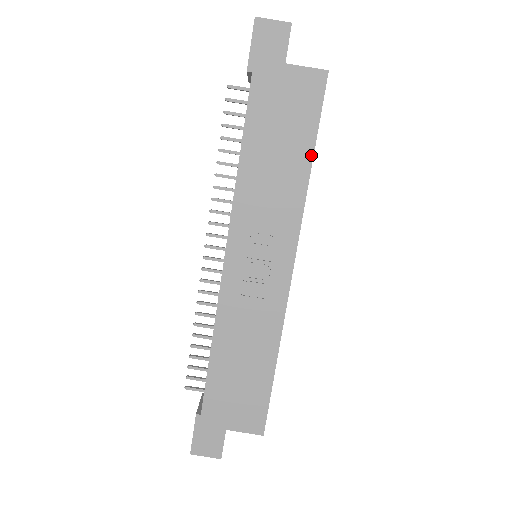
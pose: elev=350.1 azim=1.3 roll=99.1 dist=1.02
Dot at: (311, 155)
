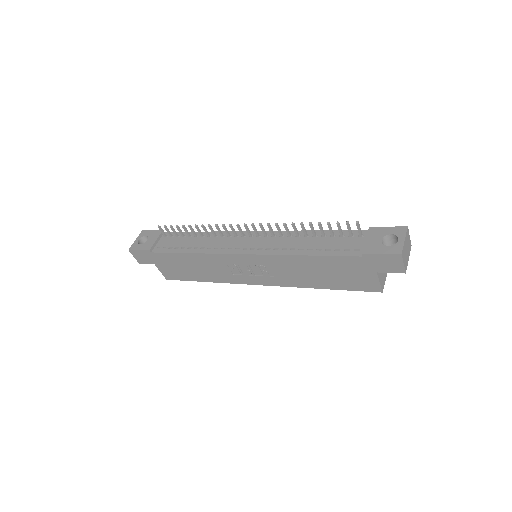
Dot at: (326, 288)
